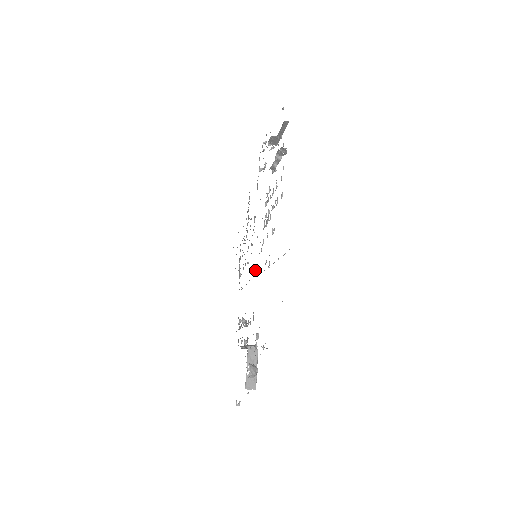
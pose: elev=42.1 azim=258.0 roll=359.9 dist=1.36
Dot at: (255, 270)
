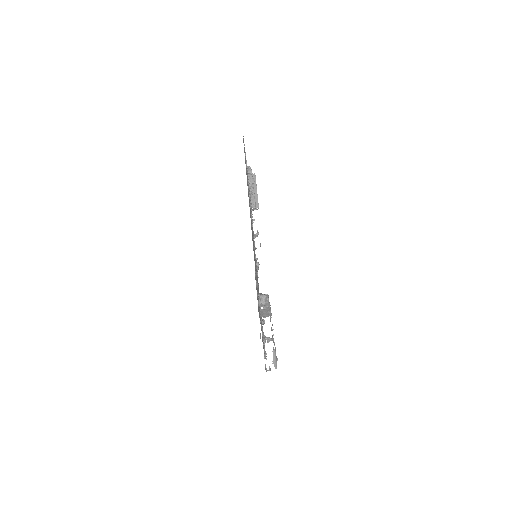
Dot at: occluded
